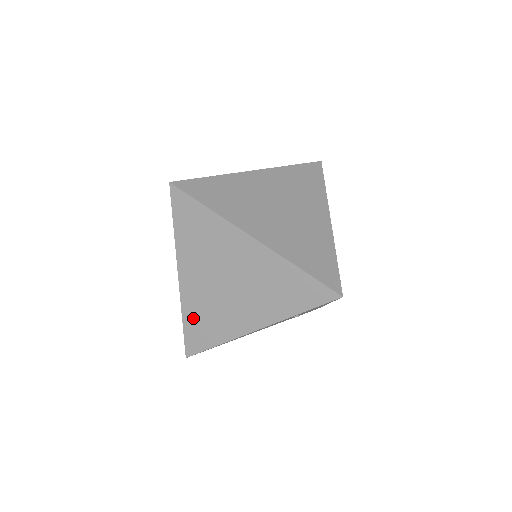
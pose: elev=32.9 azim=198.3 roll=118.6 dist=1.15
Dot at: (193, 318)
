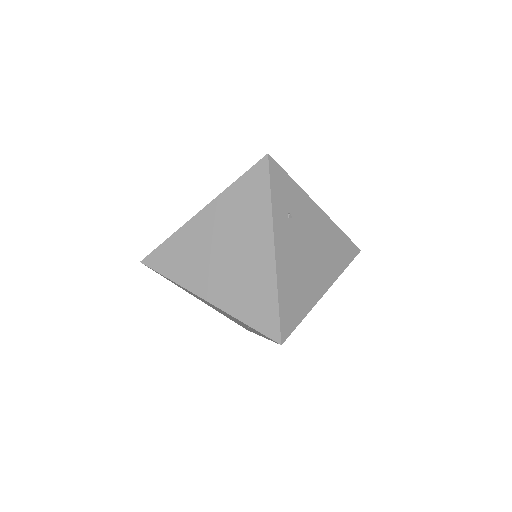
Dot at: (244, 309)
